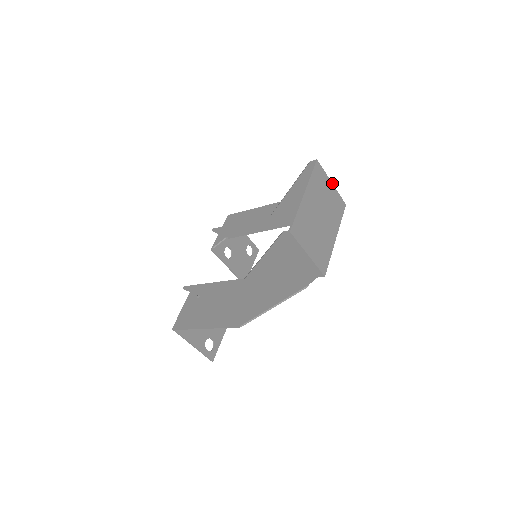
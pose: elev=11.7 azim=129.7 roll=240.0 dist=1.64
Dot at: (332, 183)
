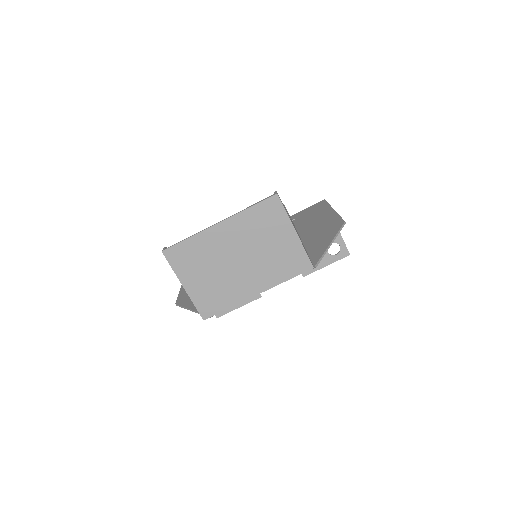
Dot at: (296, 232)
